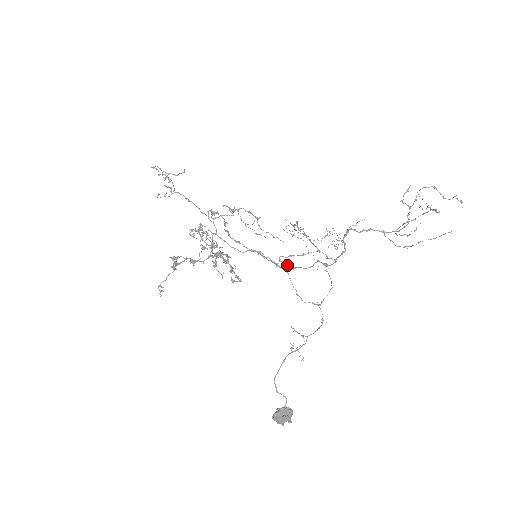
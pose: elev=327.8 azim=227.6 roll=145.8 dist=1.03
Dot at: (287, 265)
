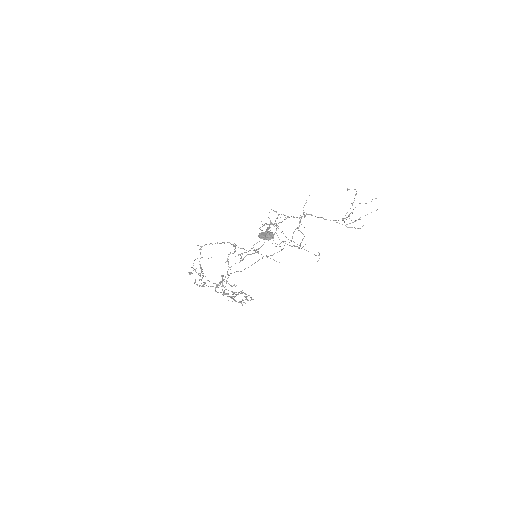
Dot at: occluded
